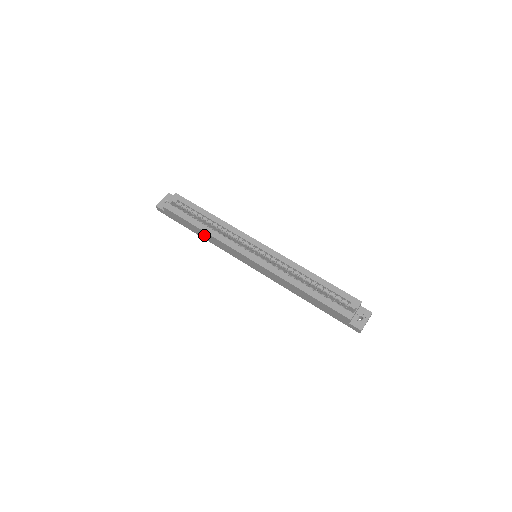
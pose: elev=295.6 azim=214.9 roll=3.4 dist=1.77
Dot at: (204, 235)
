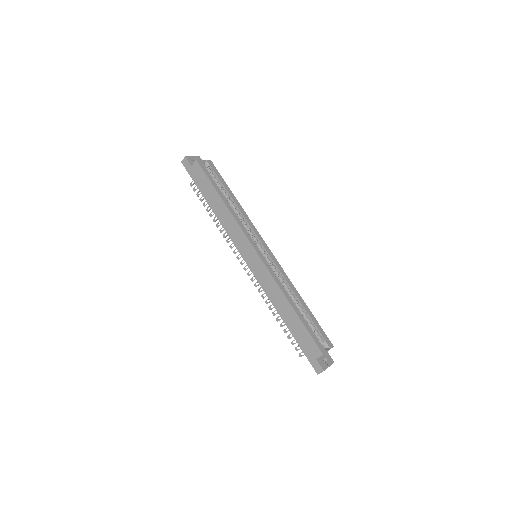
Dot at: (219, 208)
